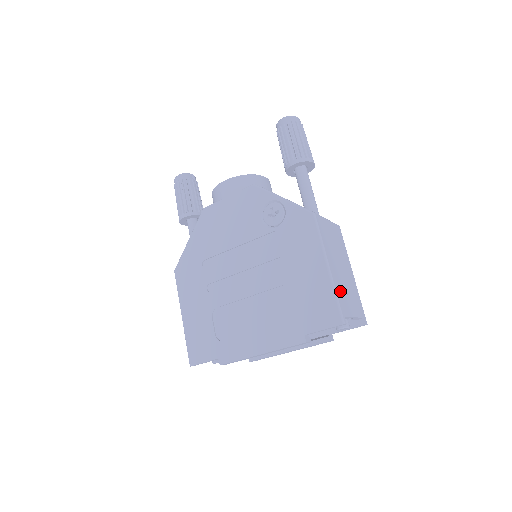
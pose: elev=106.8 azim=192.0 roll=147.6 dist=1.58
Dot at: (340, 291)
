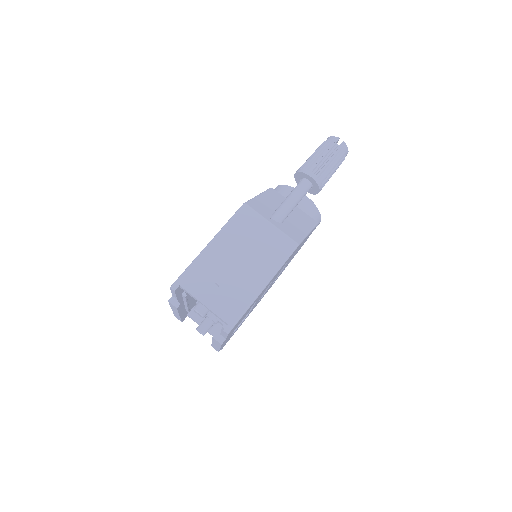
Dot at: (203, 270)
